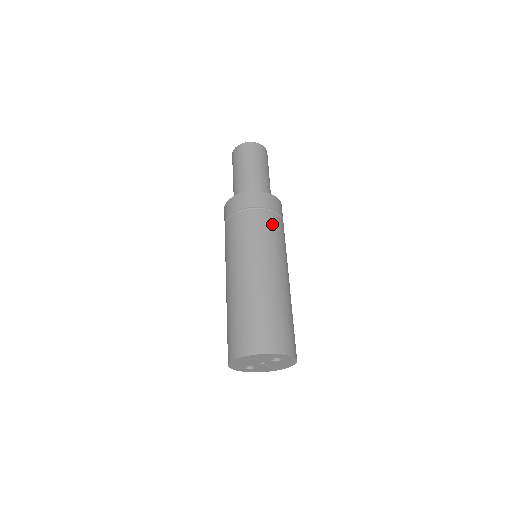
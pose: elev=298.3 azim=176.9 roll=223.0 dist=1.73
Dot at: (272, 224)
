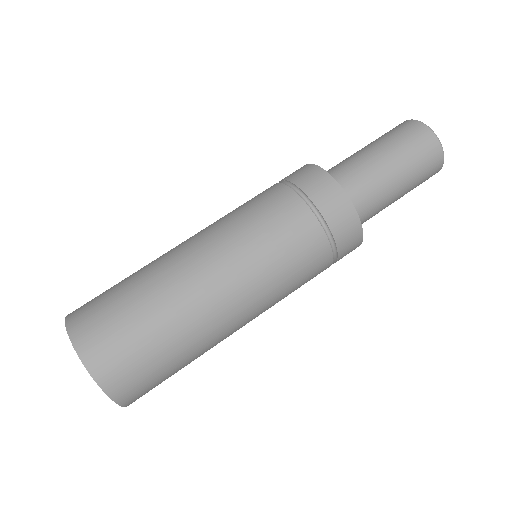
Dot at: (291, 223)
